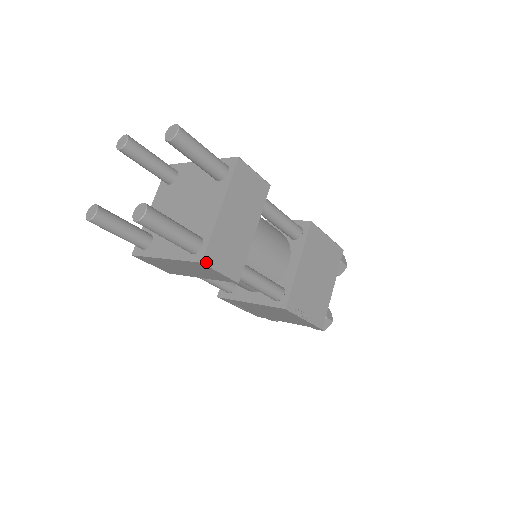
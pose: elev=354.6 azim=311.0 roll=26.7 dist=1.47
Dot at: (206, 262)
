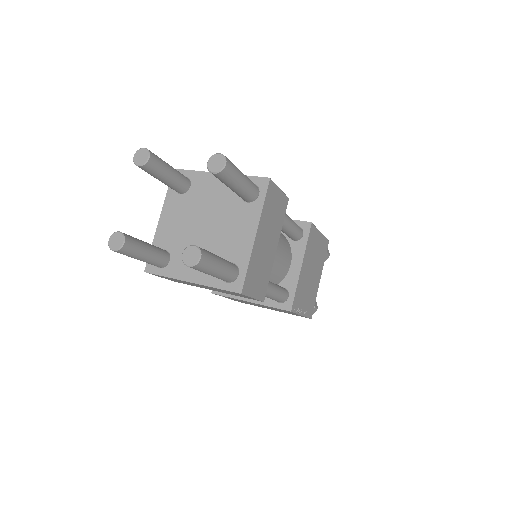
Dot at: (244, 292)
